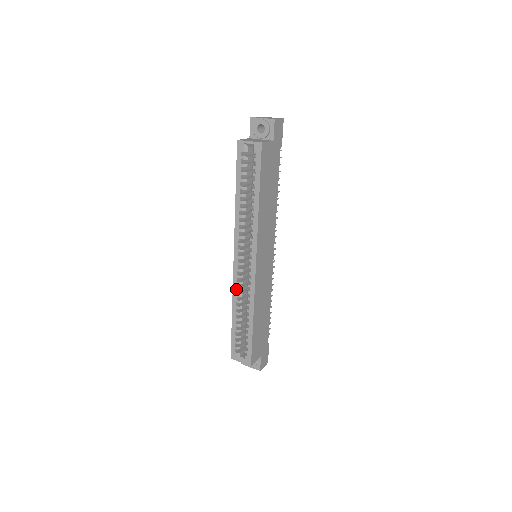
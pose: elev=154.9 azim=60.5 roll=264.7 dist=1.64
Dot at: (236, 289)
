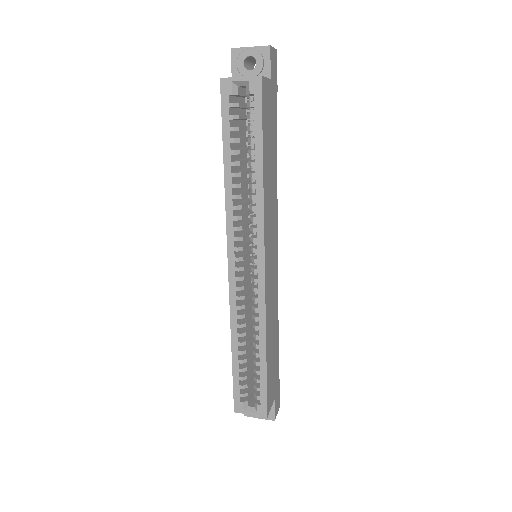
Dot at: (235, 308)
